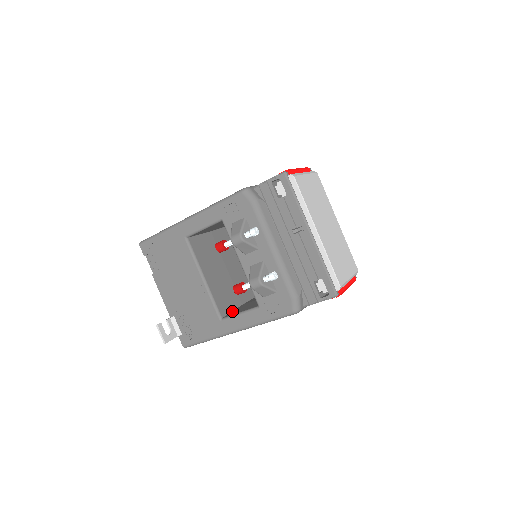
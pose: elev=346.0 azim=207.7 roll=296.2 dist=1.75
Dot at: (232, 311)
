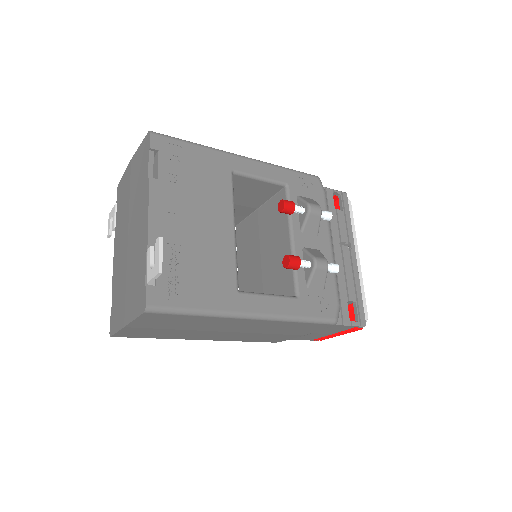
Dot at: occluded
